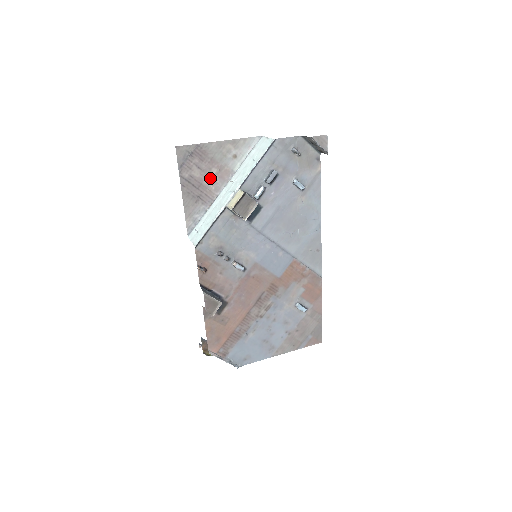
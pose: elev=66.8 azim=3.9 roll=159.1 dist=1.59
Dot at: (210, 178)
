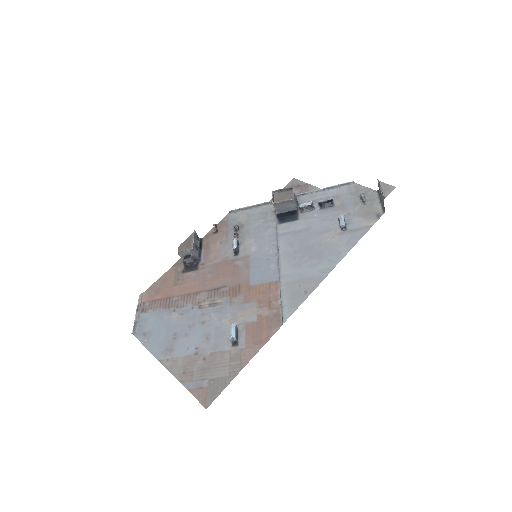
Dot at: occluded
